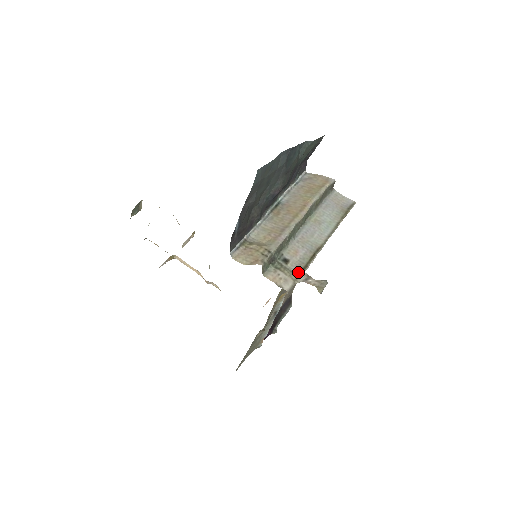
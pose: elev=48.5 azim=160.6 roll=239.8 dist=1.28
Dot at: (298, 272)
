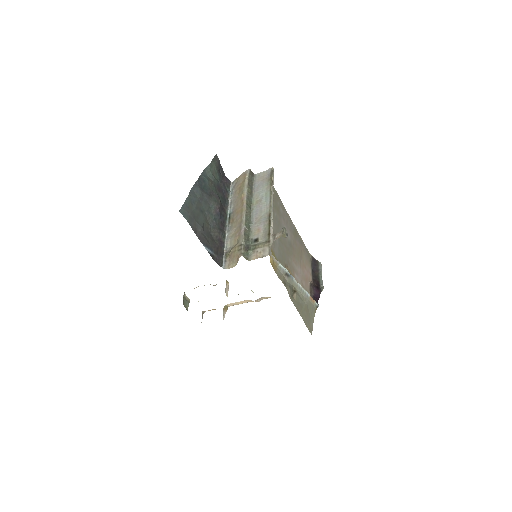
Dot at: (267, 239)
